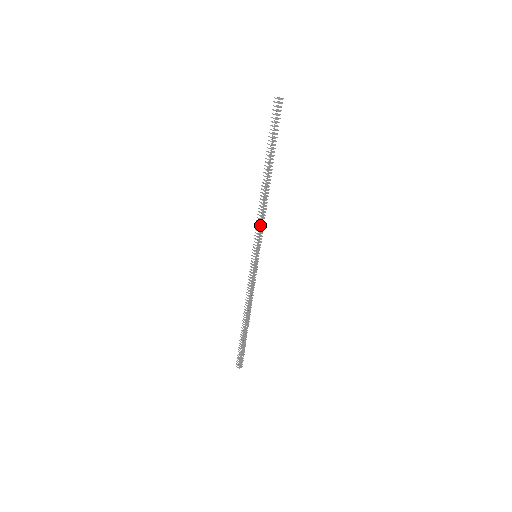
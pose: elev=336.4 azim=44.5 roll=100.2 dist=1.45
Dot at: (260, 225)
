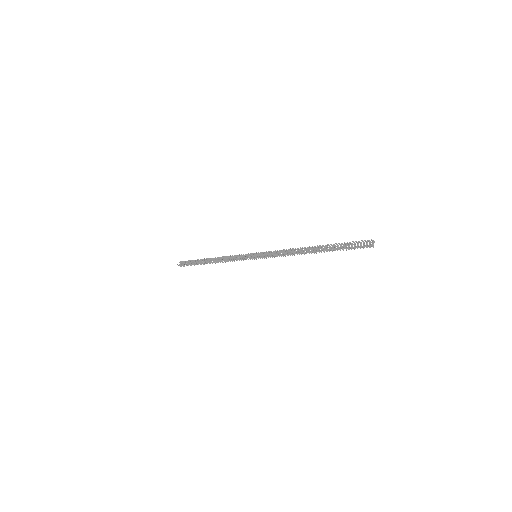
Dot at: (279, 256)
